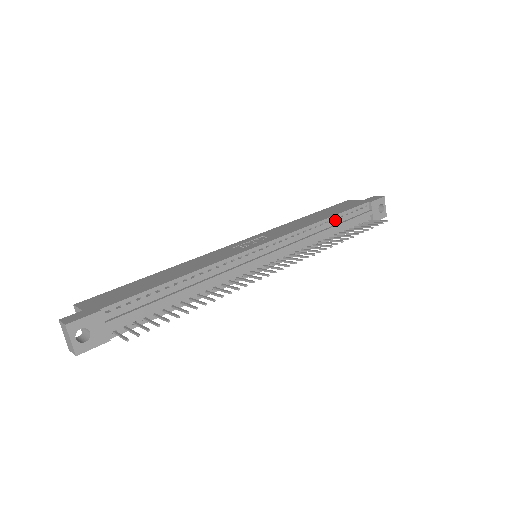
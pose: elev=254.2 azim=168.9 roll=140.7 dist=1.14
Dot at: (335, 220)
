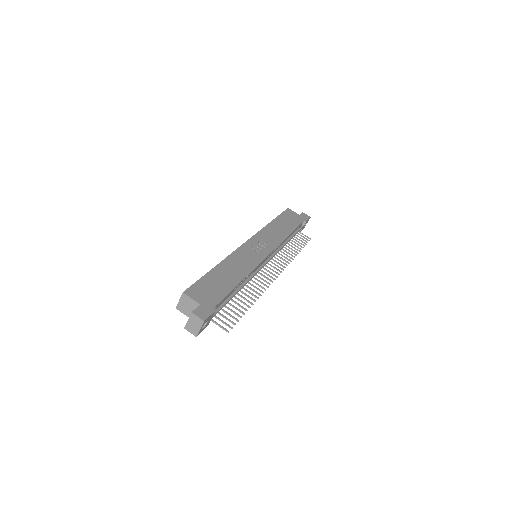
Dot at: (291, 234)
